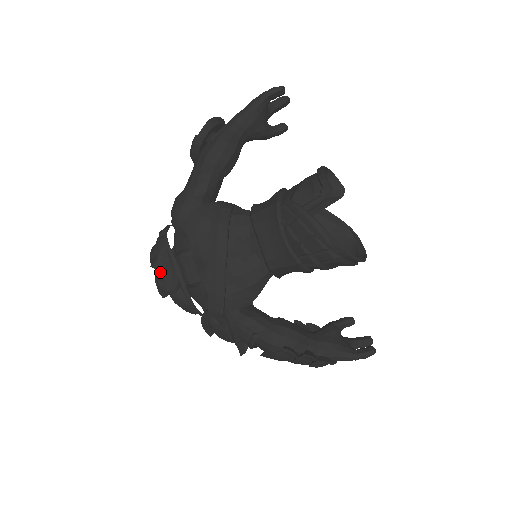
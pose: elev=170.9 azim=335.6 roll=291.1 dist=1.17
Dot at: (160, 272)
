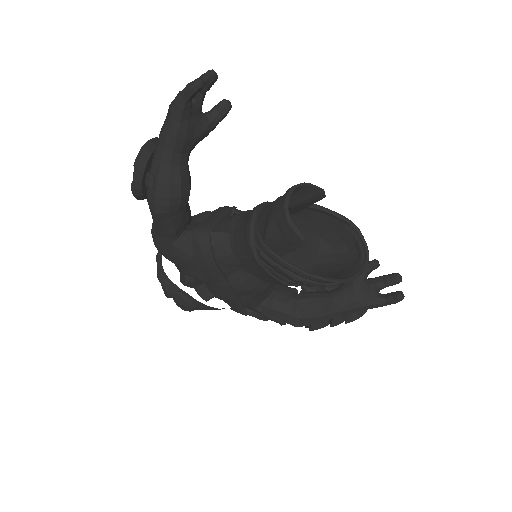
Dot at: (175, 300)
